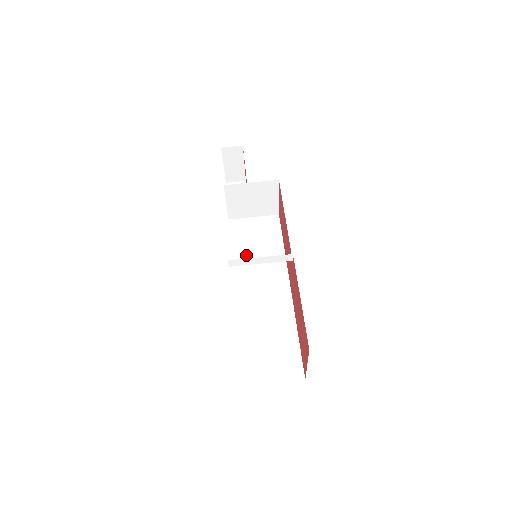
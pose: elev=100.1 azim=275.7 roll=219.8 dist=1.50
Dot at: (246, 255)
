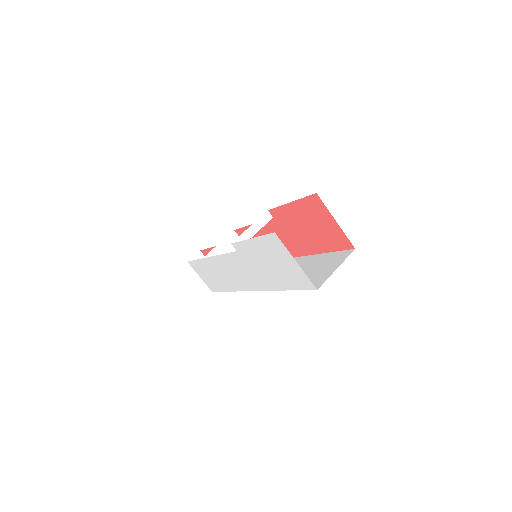
Dot at: occluded
